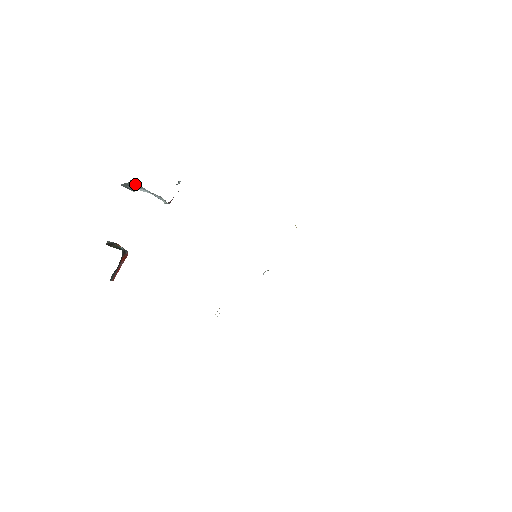
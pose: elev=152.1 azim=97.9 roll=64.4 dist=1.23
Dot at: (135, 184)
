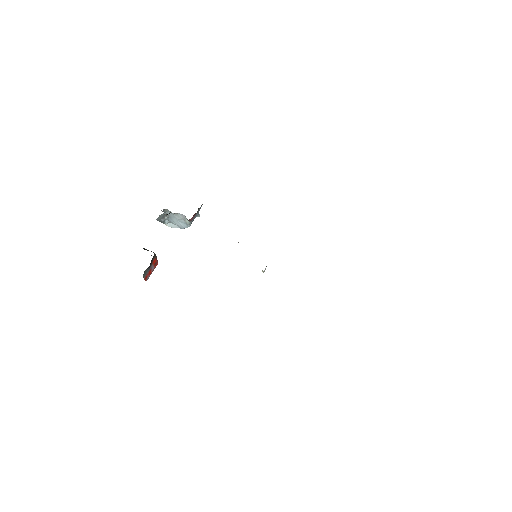
Dot at: (166, 211)
